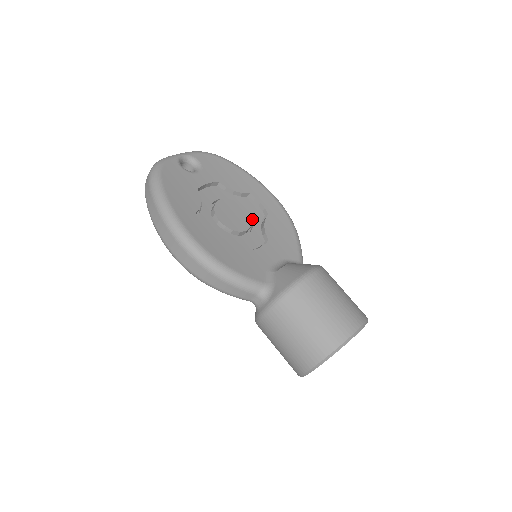
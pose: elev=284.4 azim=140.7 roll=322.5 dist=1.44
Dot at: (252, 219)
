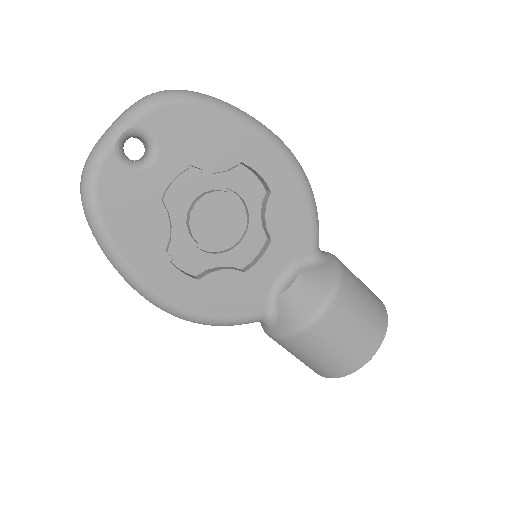
Dot at: (247, 208)
